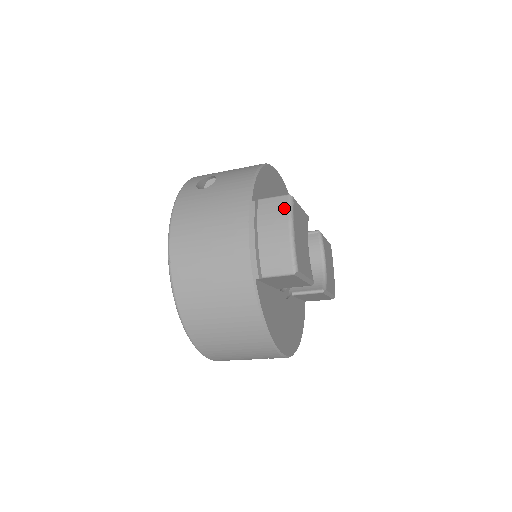
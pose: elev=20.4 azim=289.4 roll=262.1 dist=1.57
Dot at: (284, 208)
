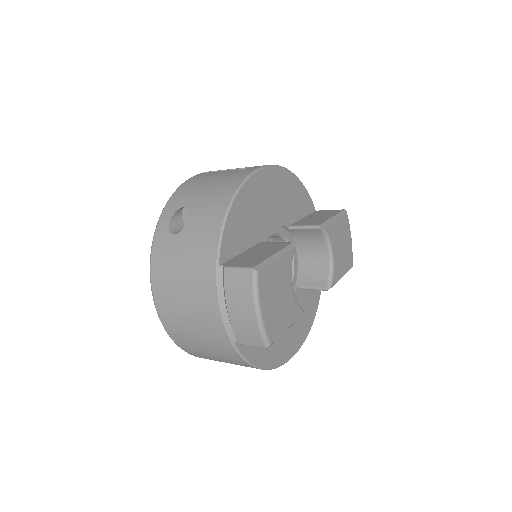
Dot at: (248, 286)
